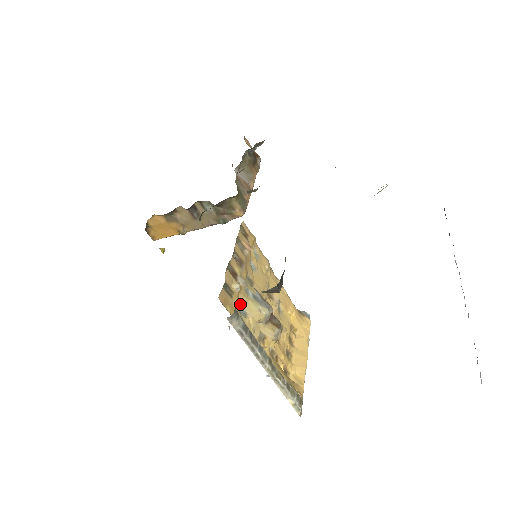
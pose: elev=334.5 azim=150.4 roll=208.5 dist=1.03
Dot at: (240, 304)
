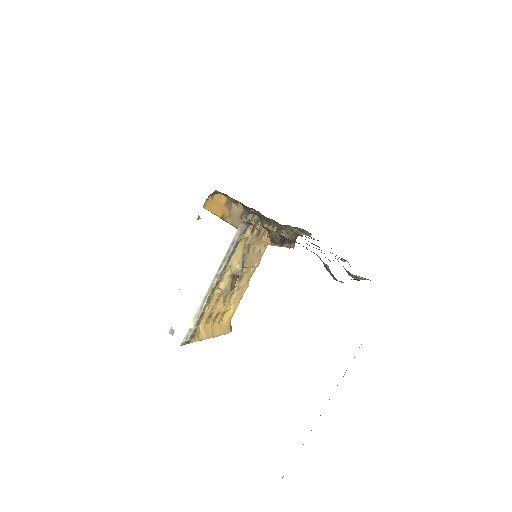
Dot at: (239, 244)
